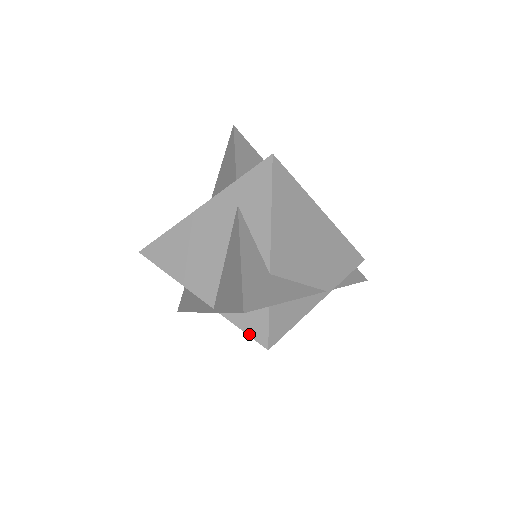
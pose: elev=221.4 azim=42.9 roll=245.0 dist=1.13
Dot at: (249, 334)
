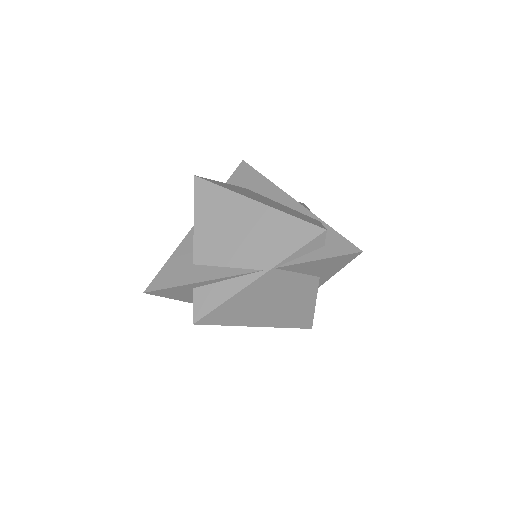
Dot at: occluded
